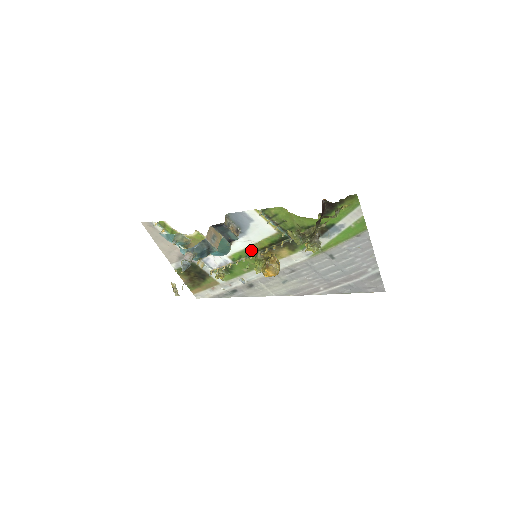
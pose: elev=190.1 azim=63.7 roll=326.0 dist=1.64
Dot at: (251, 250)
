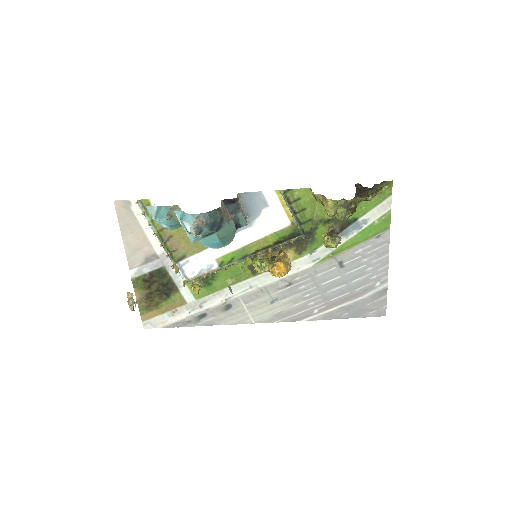
Dot at: (249, 250)
